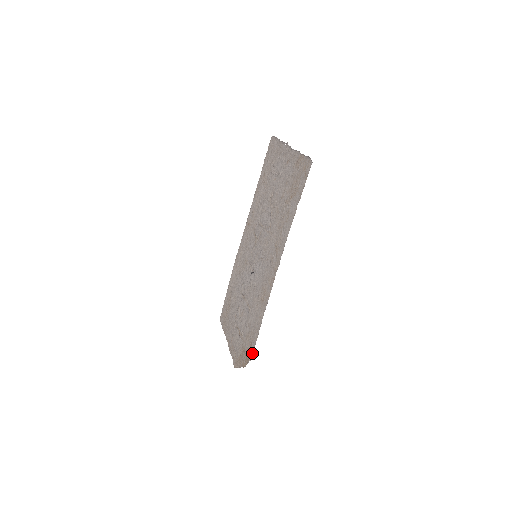
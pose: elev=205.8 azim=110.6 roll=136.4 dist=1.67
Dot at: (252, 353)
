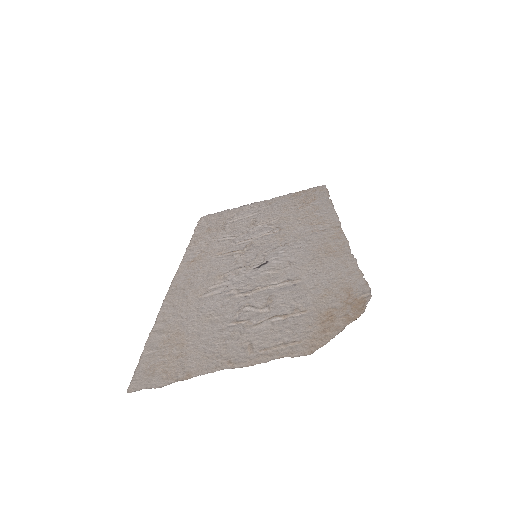
Dot at: (367, 289)
